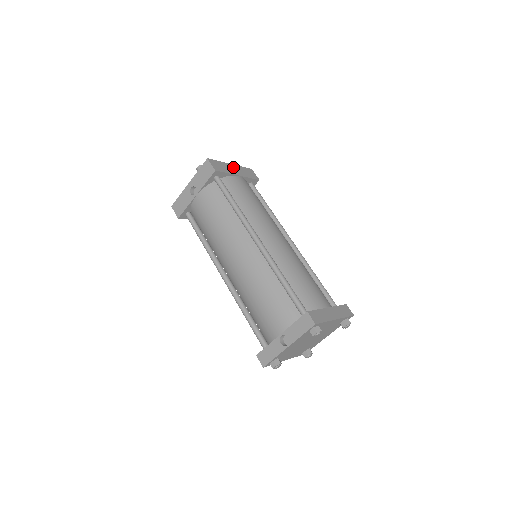
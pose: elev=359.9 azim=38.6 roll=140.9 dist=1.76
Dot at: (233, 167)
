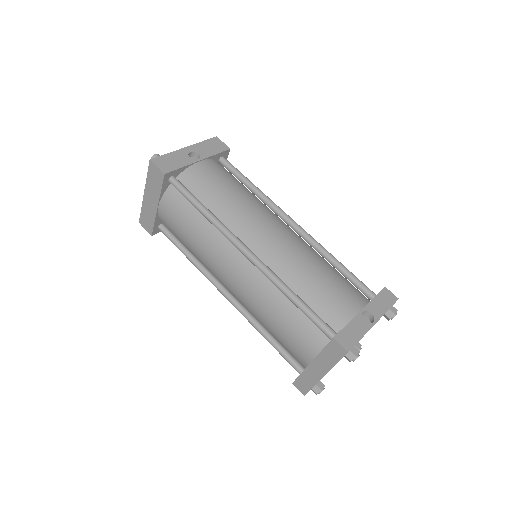
Dot at: occluded
